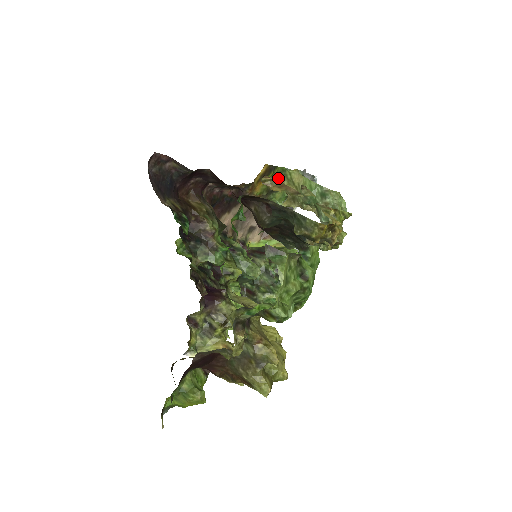
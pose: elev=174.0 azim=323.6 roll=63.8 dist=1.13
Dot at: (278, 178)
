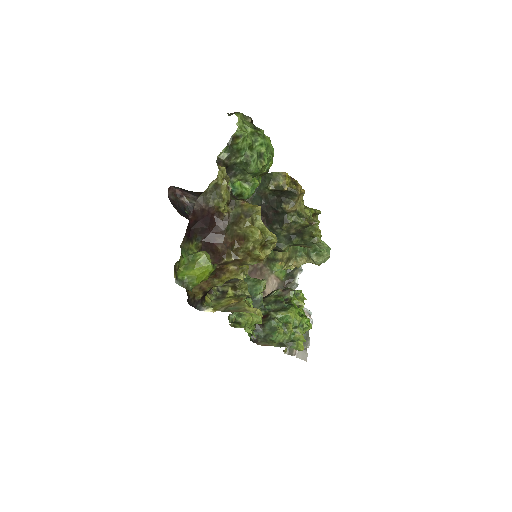
Dot at: (274, 251)
